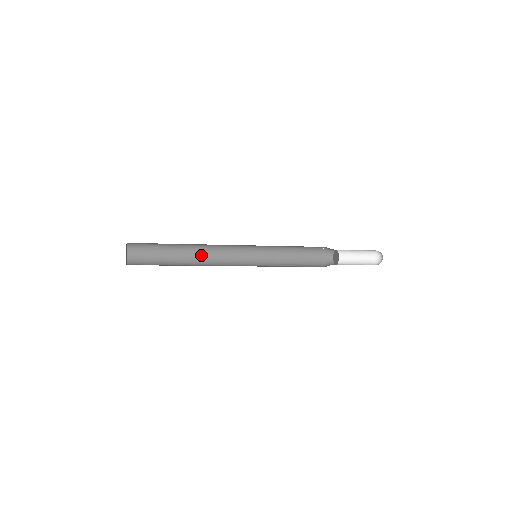
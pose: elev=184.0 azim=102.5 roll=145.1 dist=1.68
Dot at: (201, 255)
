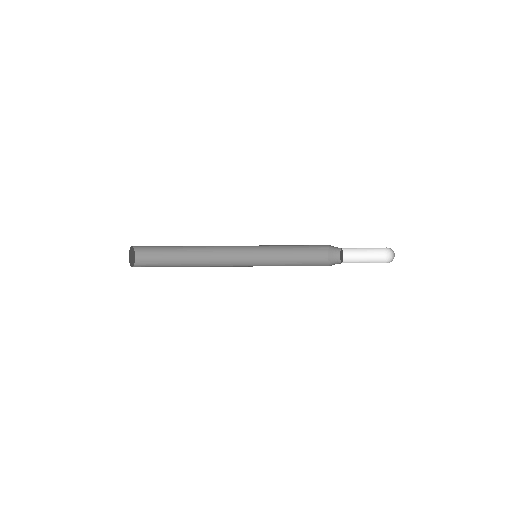
Dot at: (203, 266)
